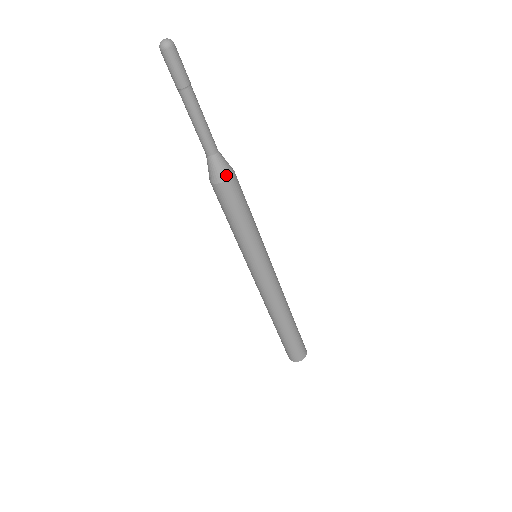
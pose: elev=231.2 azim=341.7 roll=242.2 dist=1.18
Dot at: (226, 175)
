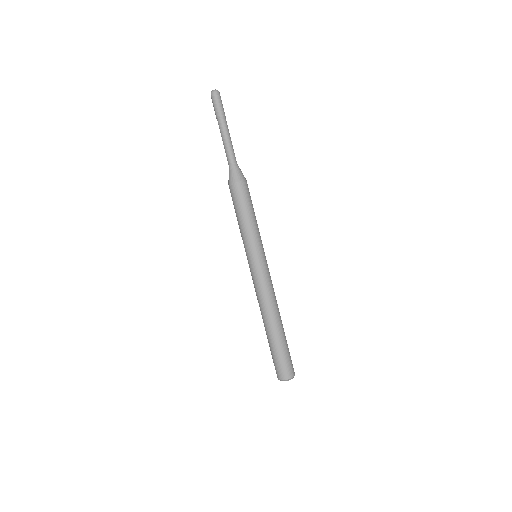
Dot at: (238, 178)
